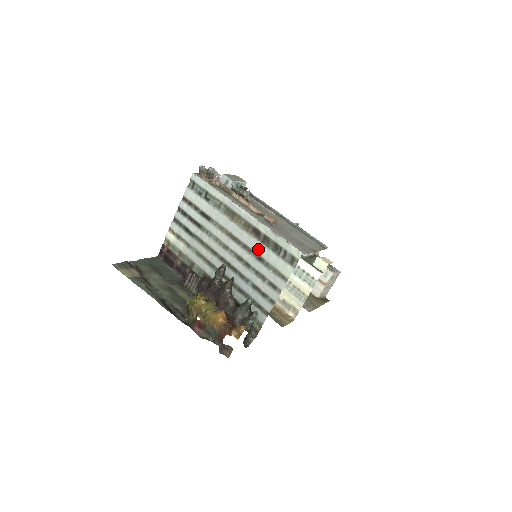
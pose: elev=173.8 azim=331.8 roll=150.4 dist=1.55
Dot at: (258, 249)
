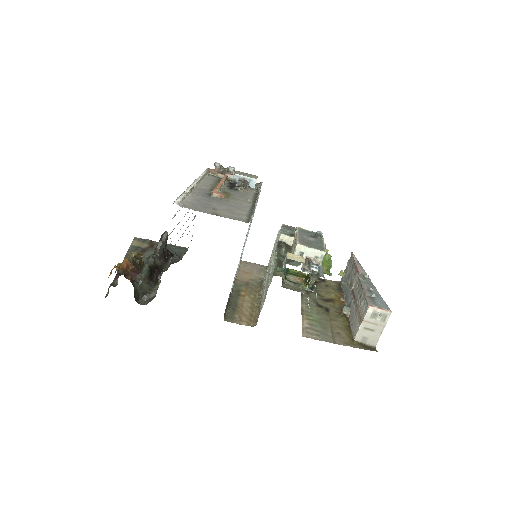
Dot at: occluded
